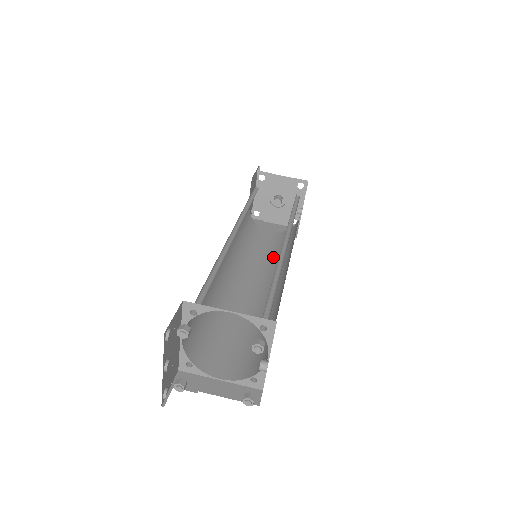
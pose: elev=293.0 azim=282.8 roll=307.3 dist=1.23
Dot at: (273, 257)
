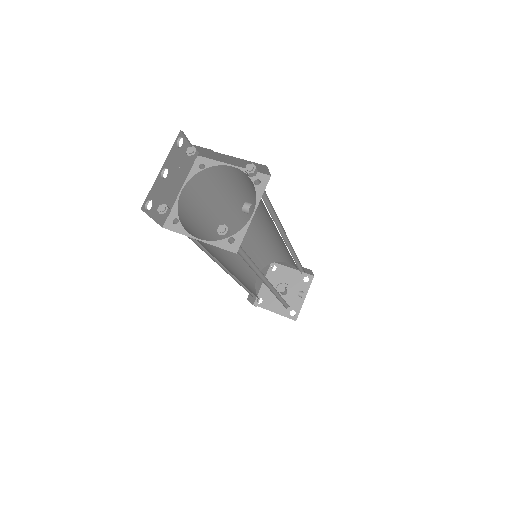
Dot at: occluded
